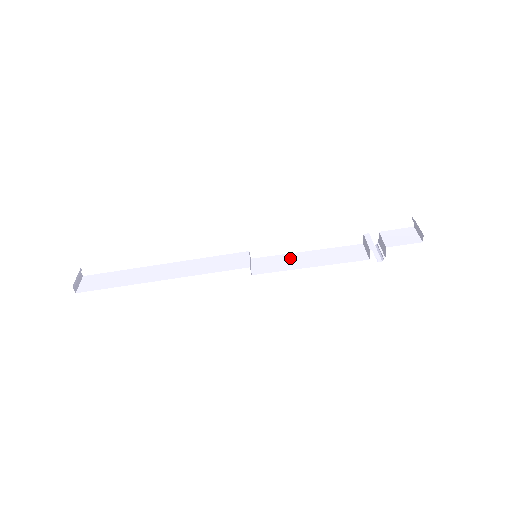
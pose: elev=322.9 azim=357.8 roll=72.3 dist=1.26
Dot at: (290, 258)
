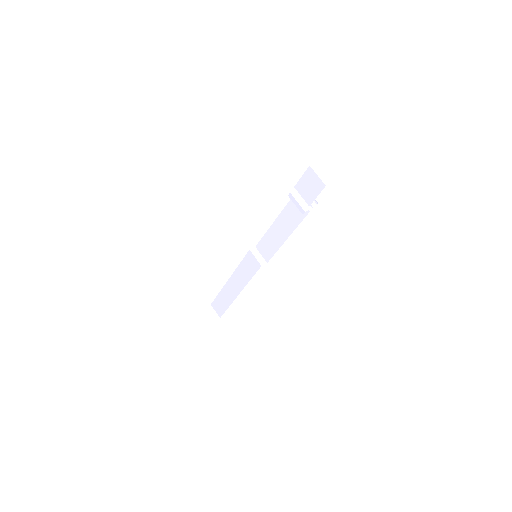
Dot at: (271, 235)
